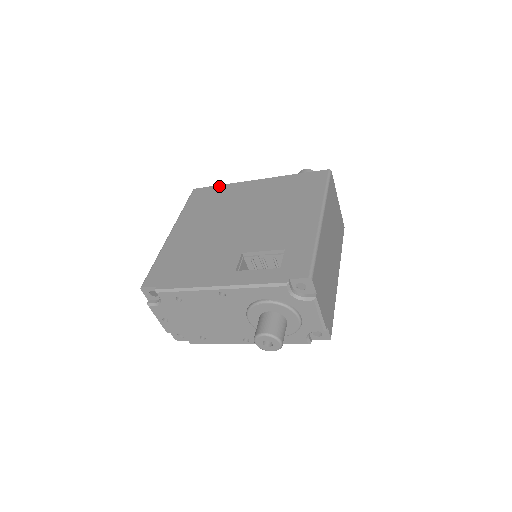
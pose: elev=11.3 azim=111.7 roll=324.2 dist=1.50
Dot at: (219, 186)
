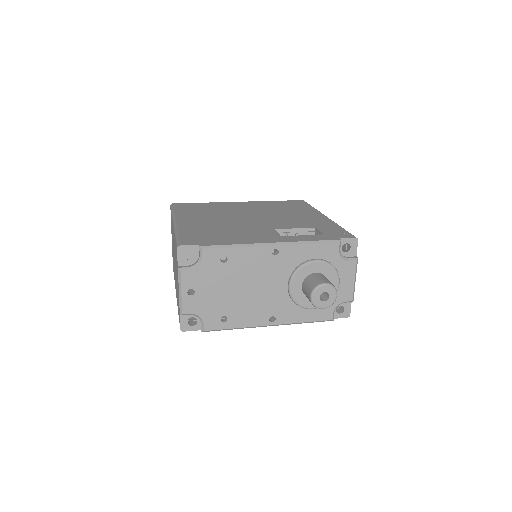
Dot at: (201, 203)
